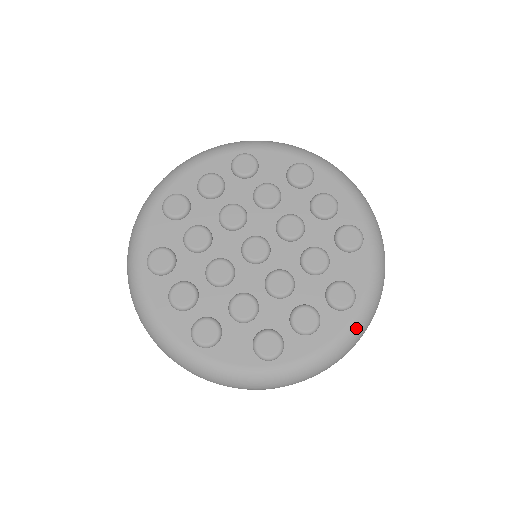
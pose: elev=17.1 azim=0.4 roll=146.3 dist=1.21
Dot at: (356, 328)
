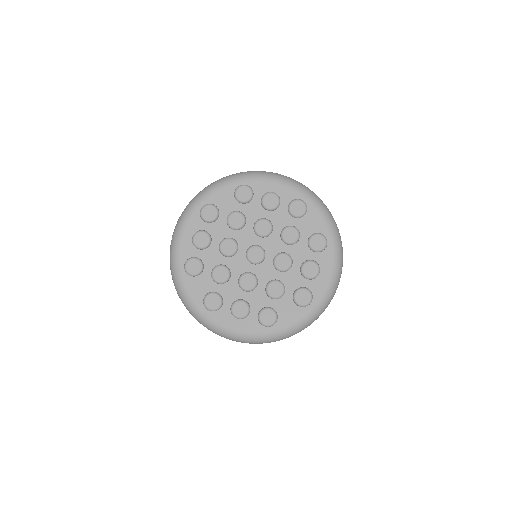
Dot at: (258, 338)
